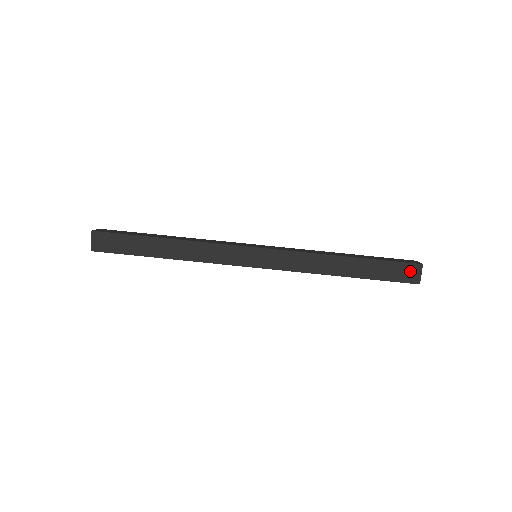
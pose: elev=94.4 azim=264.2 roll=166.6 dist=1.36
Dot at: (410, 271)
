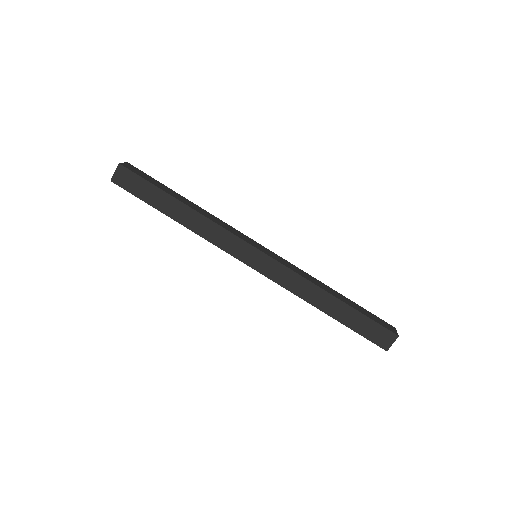
Dot at: (384, 336)
